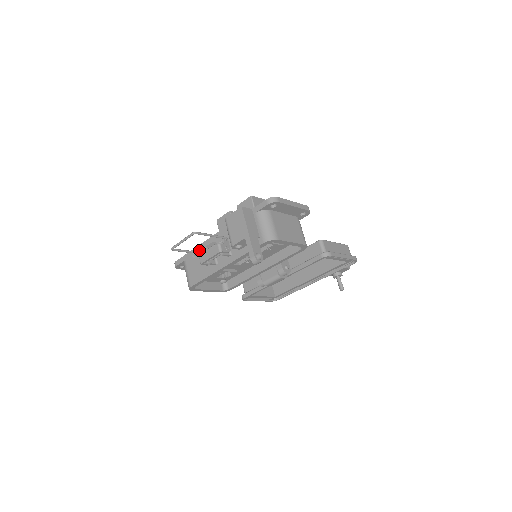
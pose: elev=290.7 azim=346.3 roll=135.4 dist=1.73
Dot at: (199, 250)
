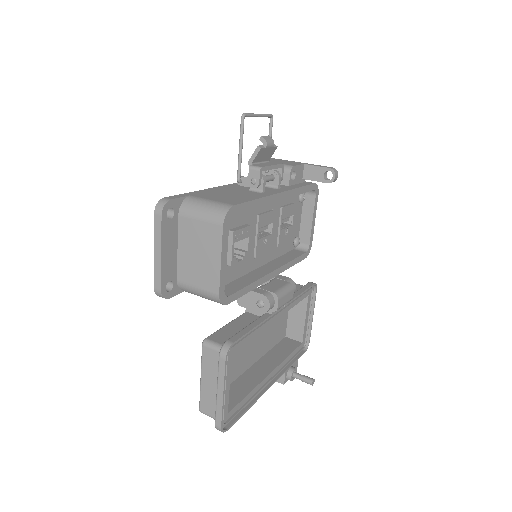
Dot at: (272, 139)
